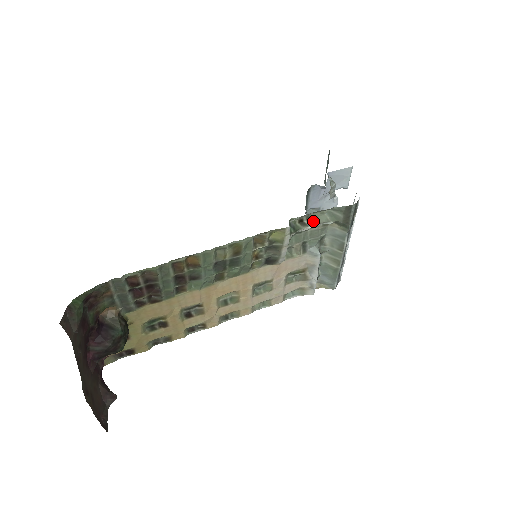
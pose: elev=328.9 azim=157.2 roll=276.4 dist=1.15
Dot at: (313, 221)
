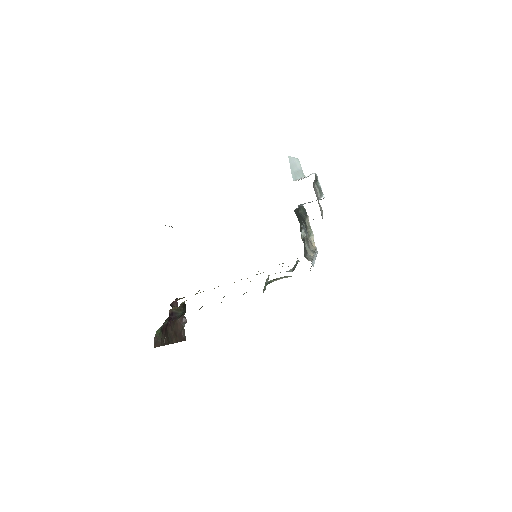
Dot at: (281, 278)
